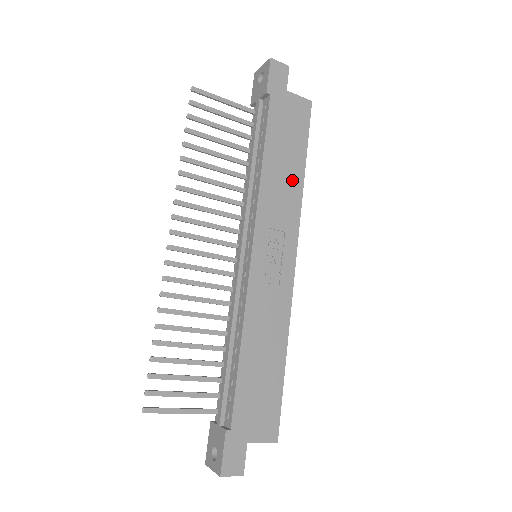
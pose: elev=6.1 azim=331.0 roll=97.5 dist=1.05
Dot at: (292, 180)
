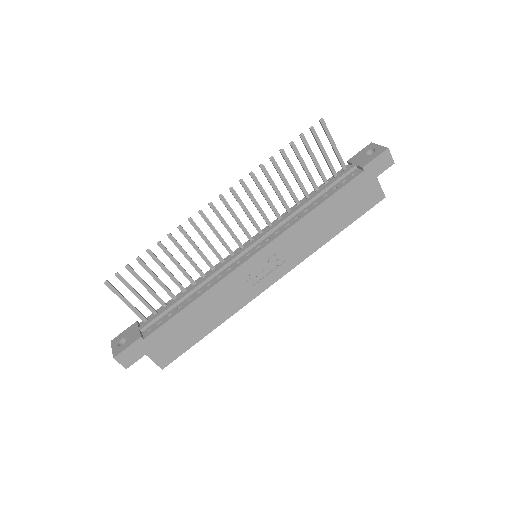
Dot at: (323, 234)
